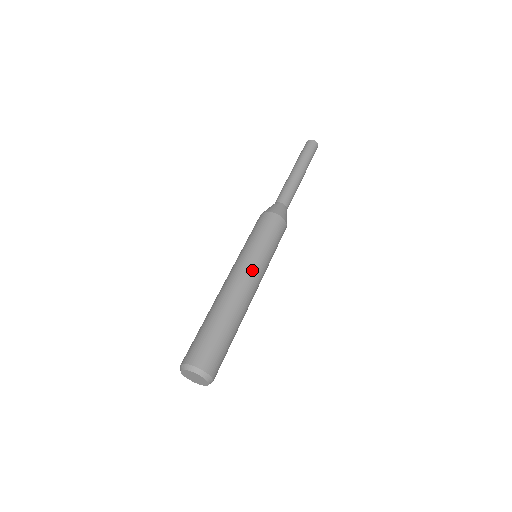
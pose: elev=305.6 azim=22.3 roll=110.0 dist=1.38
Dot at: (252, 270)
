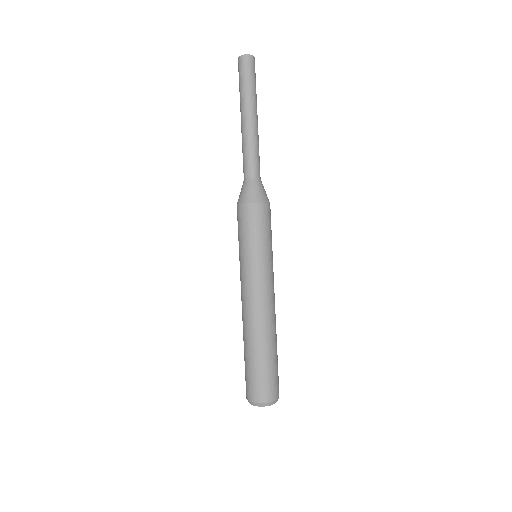
Dot at: (262, 285)
